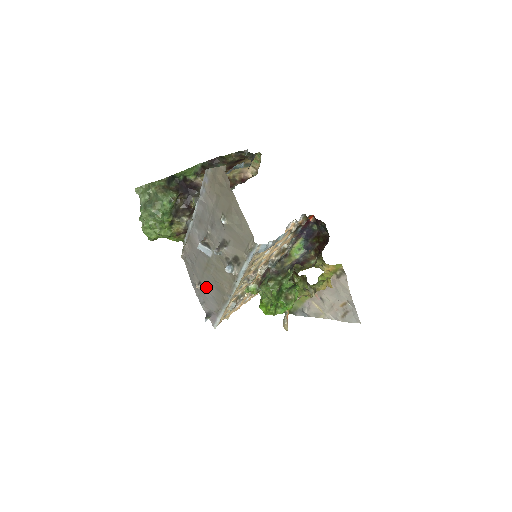
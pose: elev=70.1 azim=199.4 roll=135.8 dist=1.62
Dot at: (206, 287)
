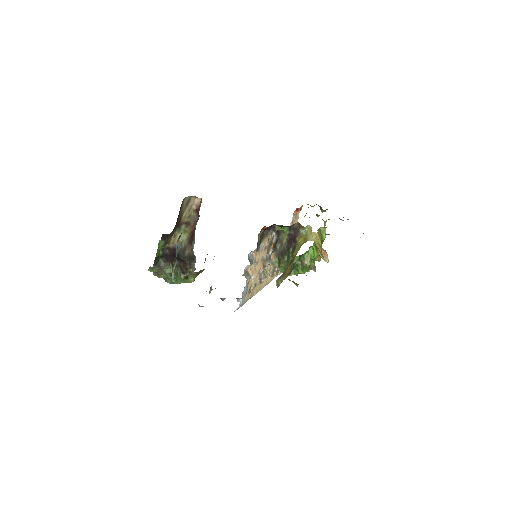
Dot at: occluded
